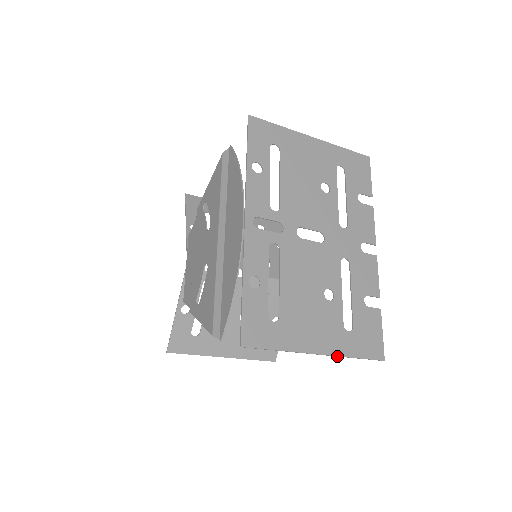
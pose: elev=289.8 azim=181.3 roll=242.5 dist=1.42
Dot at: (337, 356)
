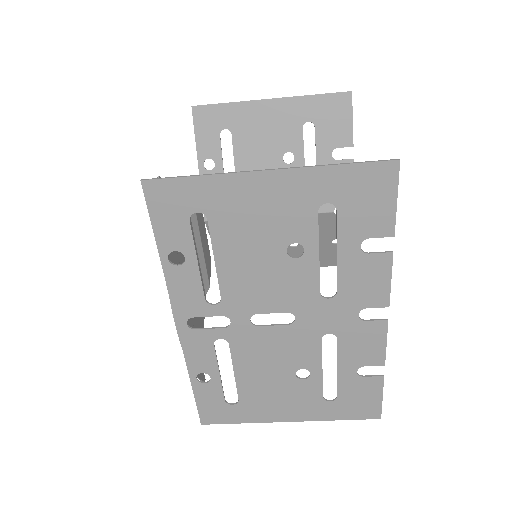
Dot at: (314, 420)
